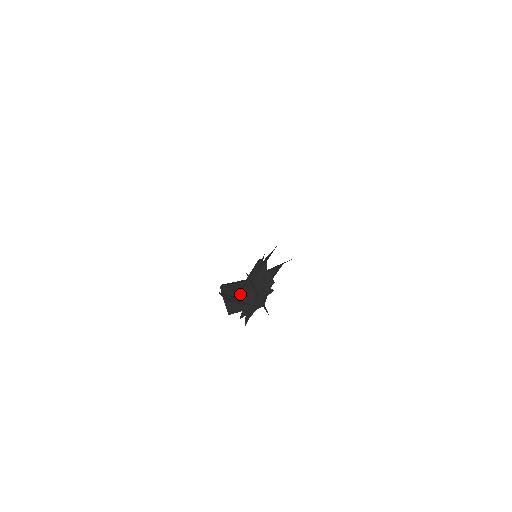
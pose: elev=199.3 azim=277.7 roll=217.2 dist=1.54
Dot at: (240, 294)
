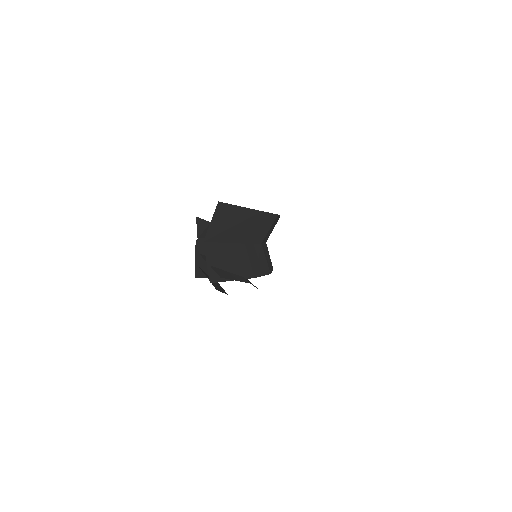
Dot at: (216, 285)
